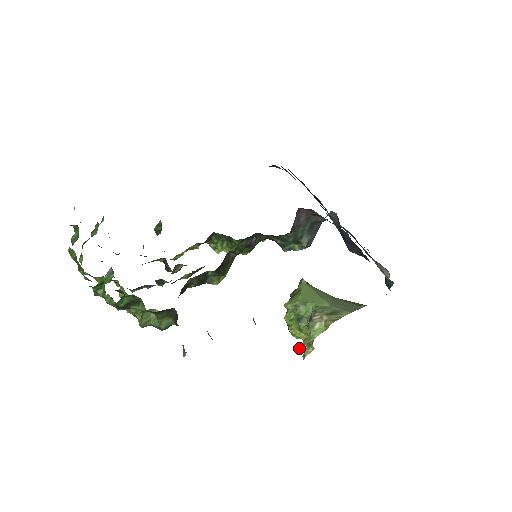
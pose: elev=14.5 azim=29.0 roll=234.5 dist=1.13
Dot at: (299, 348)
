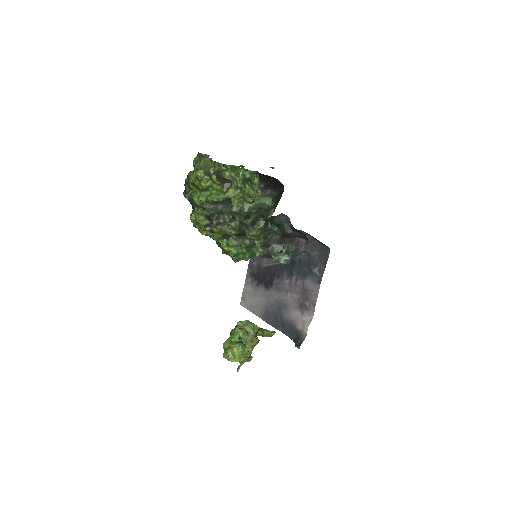
Dot at: (255, 336)
